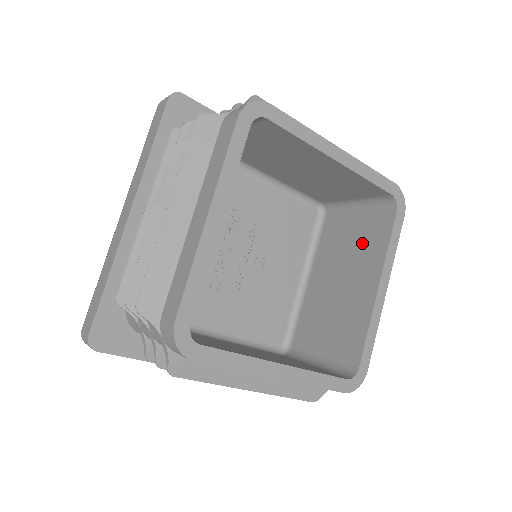
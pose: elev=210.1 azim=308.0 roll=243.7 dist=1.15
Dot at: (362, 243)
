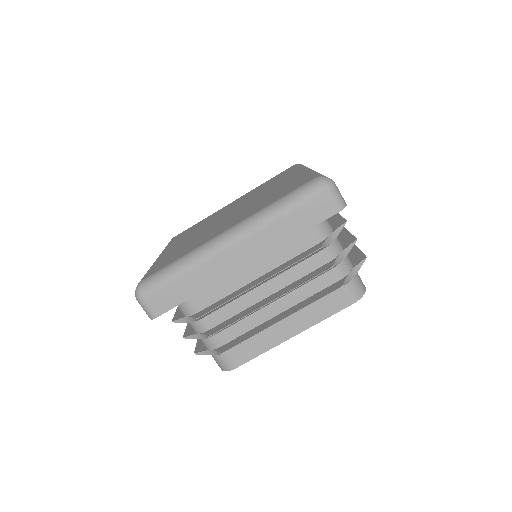
Dot at: occluded
